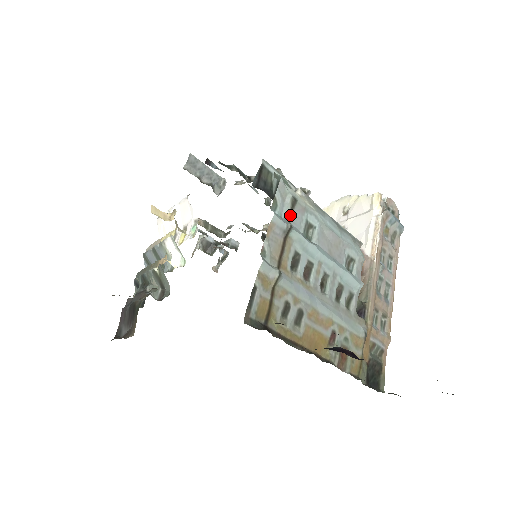
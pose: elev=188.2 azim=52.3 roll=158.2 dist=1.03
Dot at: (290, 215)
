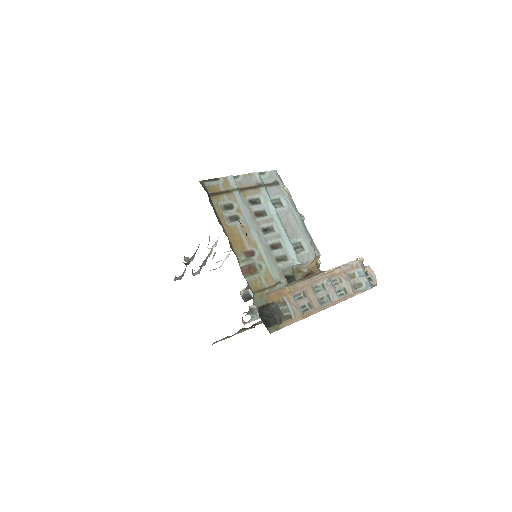
Dot at: (269, 185)
